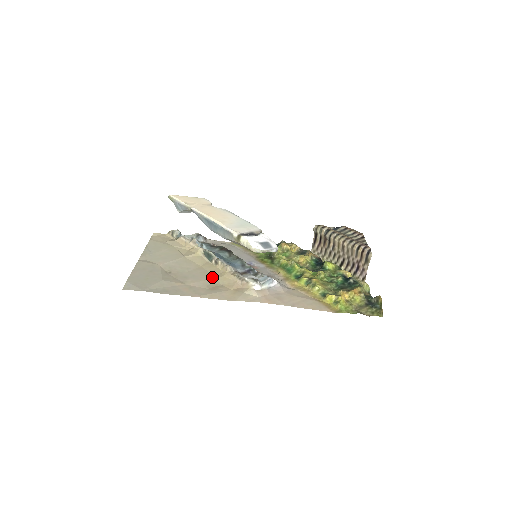
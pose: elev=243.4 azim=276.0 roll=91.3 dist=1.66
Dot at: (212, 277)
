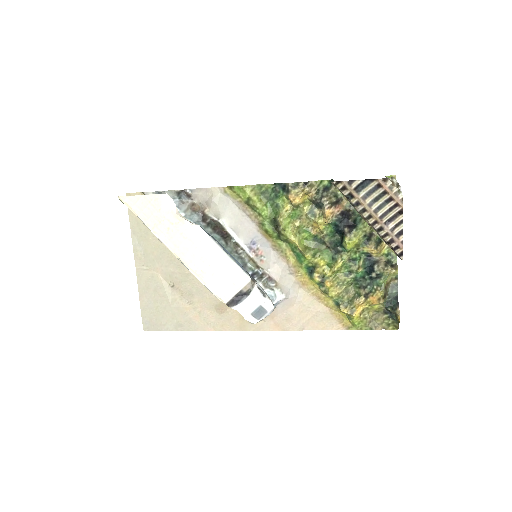
Dot at: occluded
